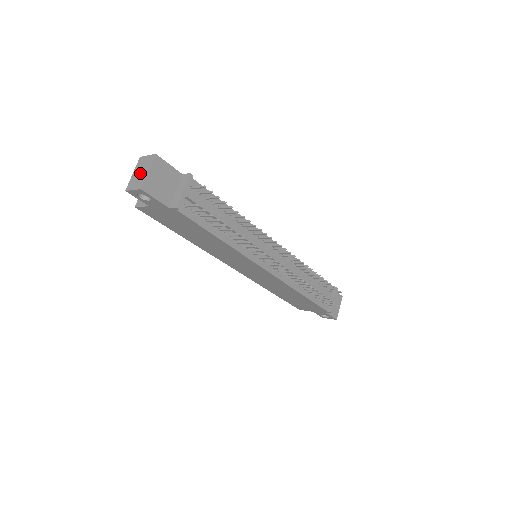
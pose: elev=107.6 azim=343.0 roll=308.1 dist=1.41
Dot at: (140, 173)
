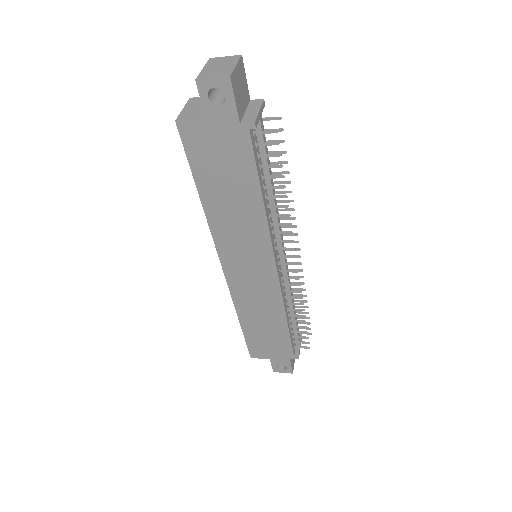
Dot at: (219, 67)
